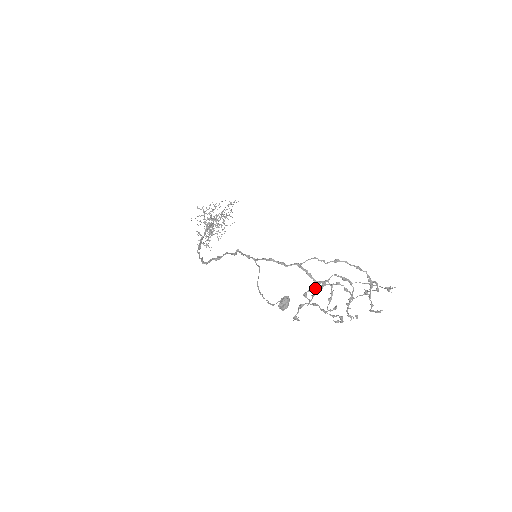
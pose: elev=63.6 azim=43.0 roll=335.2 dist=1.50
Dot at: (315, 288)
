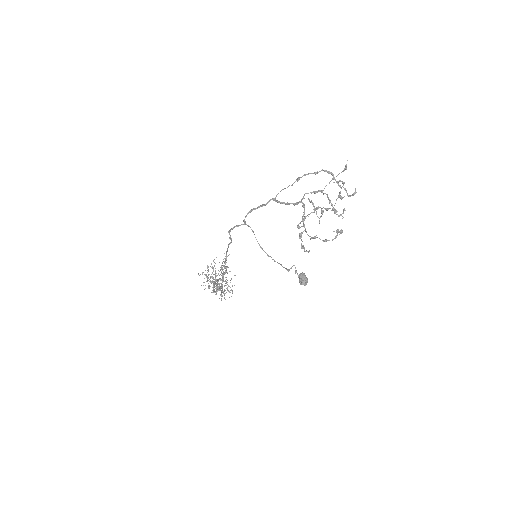
Dot at: occluded
